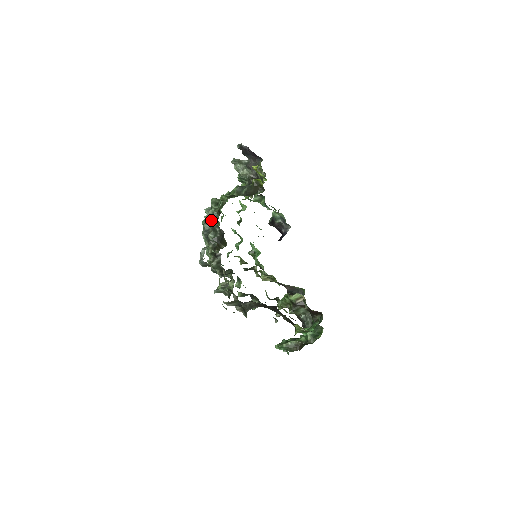
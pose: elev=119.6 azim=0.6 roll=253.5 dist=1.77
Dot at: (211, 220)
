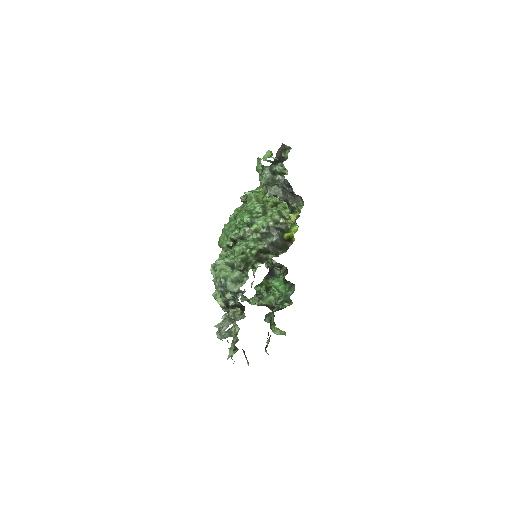
Dot at: (234, 293)
